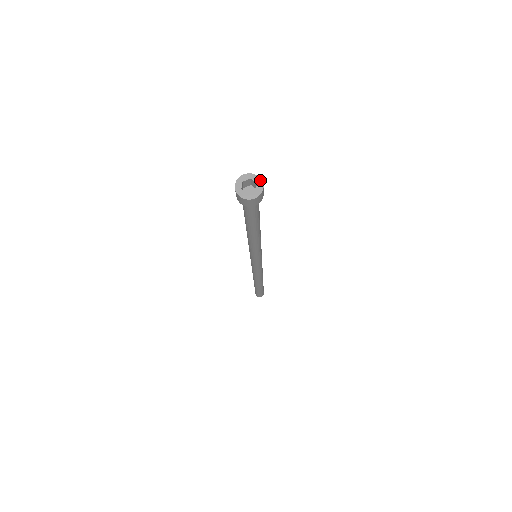
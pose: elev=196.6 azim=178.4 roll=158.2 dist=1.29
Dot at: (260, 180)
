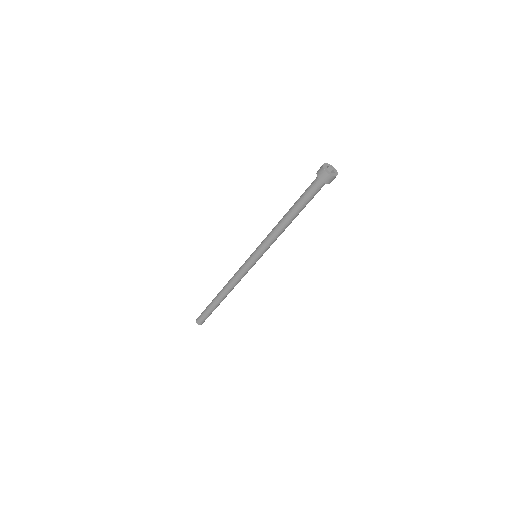
Dot at: (337, 173)
